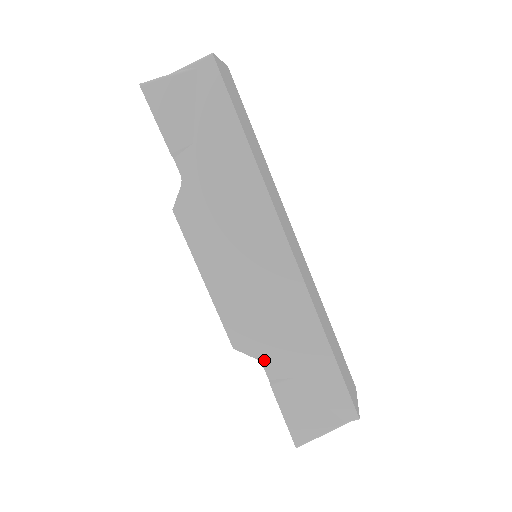
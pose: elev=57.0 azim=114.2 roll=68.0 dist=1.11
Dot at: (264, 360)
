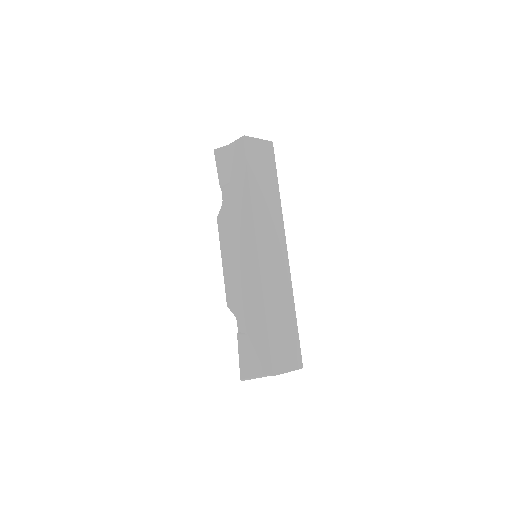
Dot at: (238, 318)
